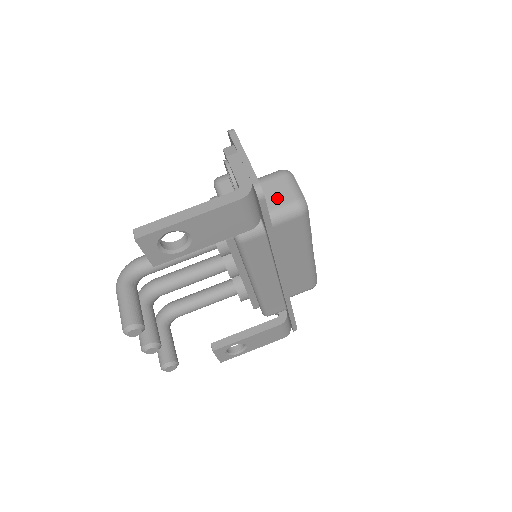
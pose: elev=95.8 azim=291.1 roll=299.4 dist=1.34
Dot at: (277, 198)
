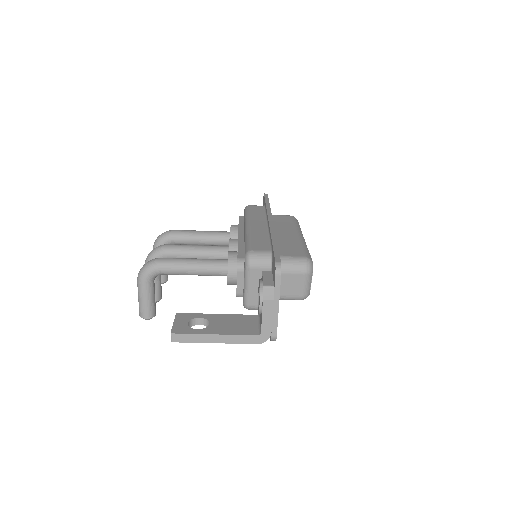
Dot at: (289, 290)
